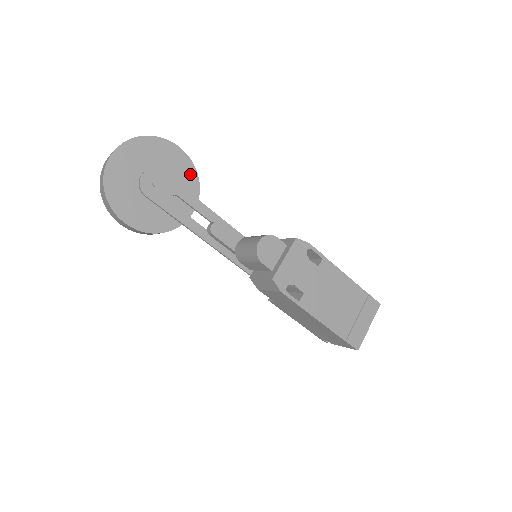
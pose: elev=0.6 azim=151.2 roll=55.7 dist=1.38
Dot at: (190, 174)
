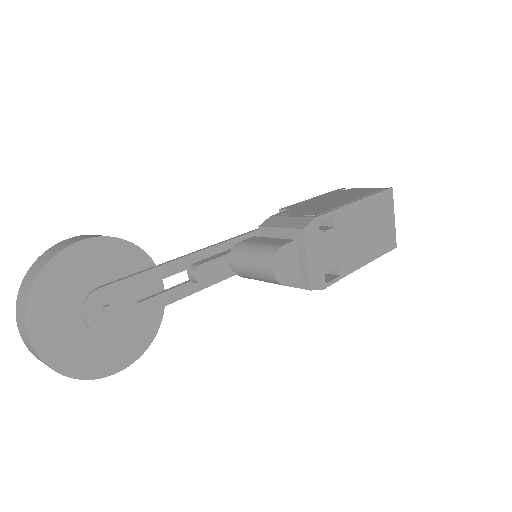
Dot at: (122, 252)
